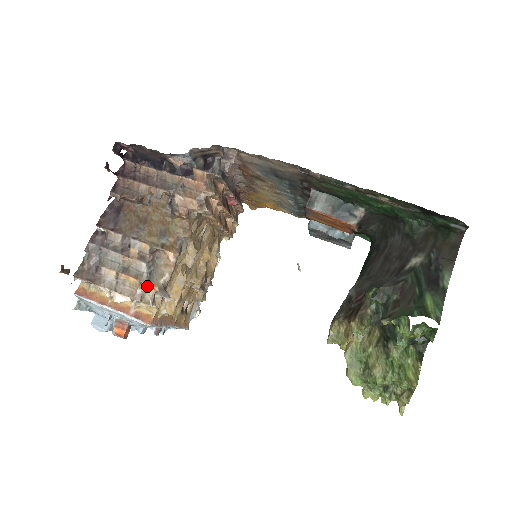
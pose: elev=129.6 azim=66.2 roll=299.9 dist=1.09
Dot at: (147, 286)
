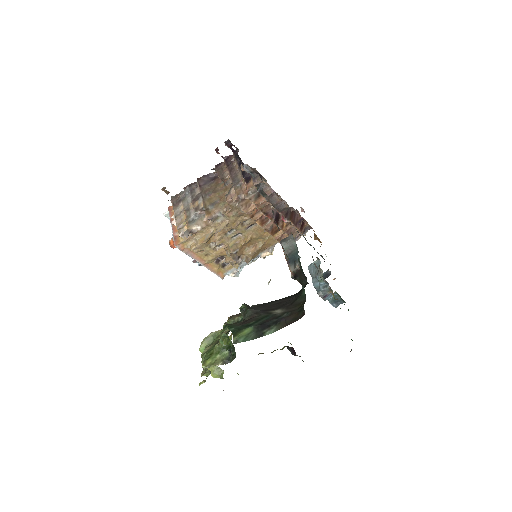
Dot at: (186, 225)
